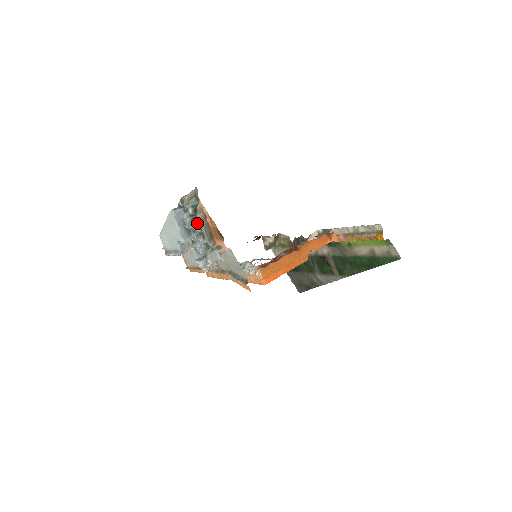
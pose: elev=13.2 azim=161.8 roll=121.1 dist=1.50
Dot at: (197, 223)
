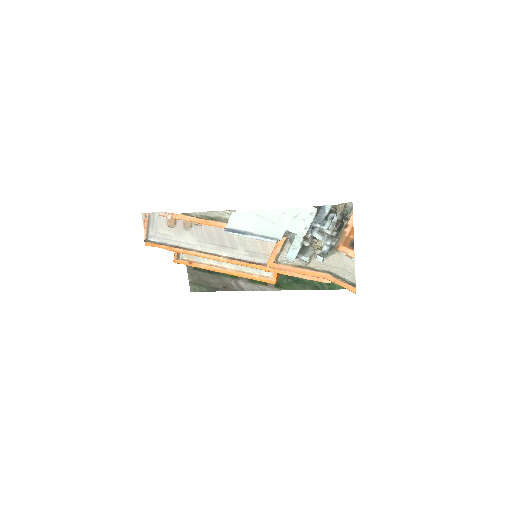
Dot at: occluded
